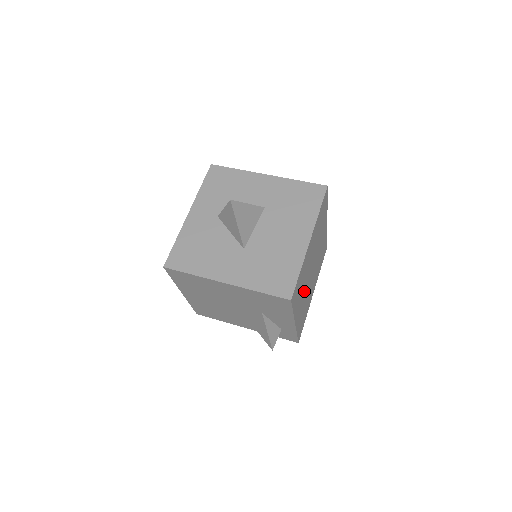
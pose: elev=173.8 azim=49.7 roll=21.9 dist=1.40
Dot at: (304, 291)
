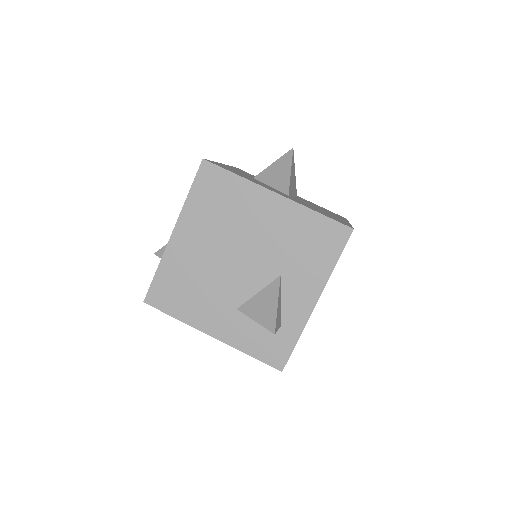
Dot at: occluded
